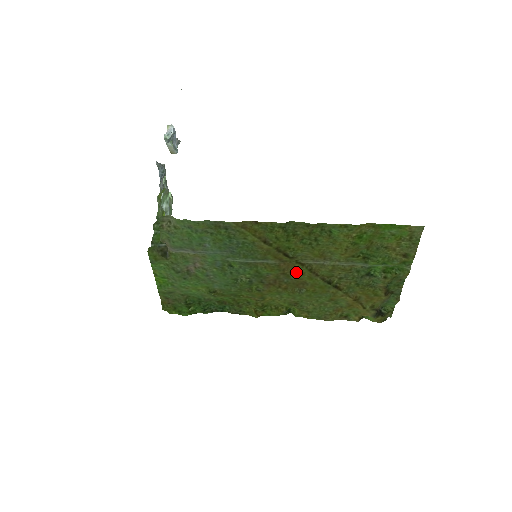
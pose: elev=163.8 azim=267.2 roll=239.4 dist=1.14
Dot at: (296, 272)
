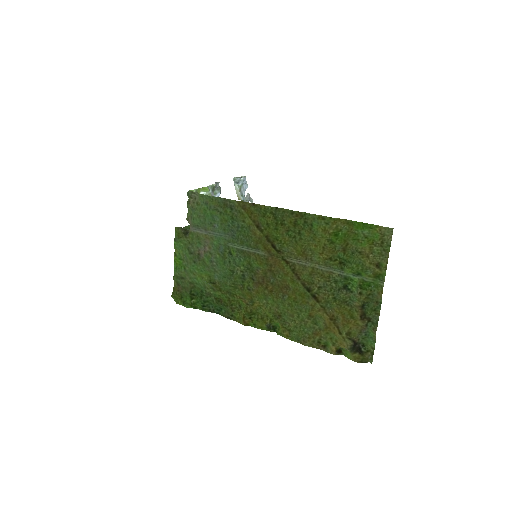
Dot at: (281, 271)
